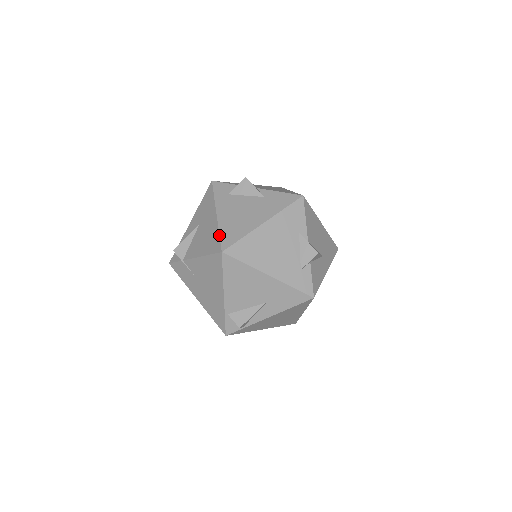
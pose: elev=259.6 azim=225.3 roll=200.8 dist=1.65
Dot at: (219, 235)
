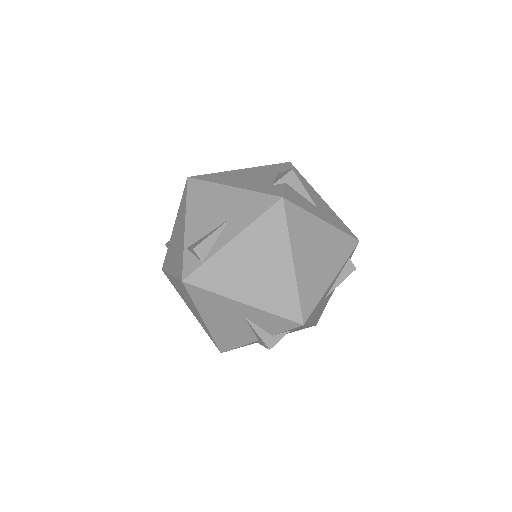
Dot at: occluded
